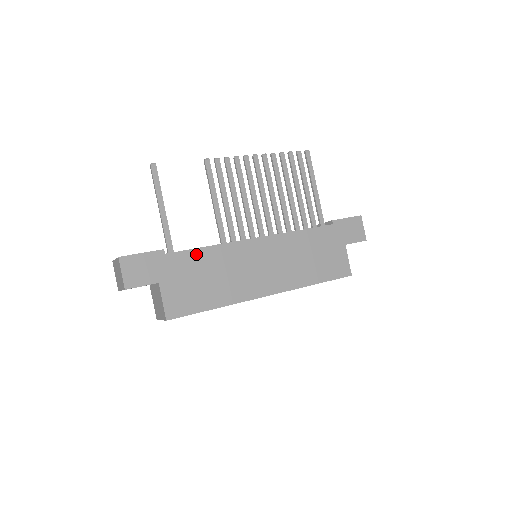
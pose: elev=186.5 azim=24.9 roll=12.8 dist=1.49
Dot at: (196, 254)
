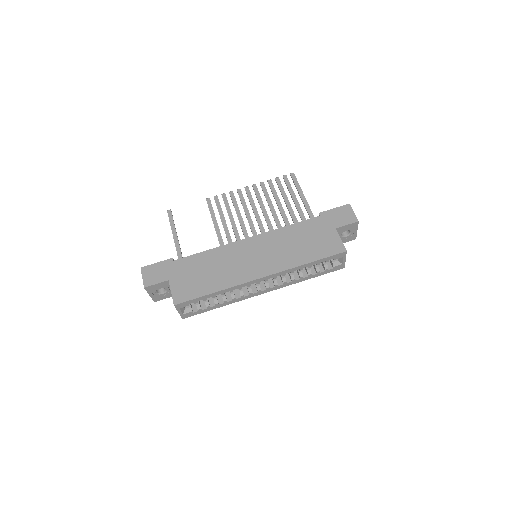
Dot at: (197, 257)
